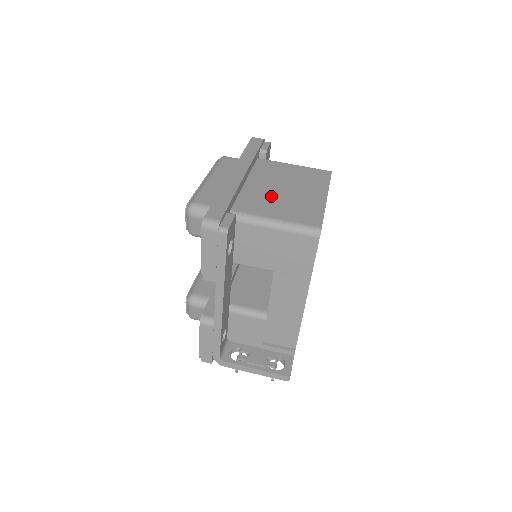
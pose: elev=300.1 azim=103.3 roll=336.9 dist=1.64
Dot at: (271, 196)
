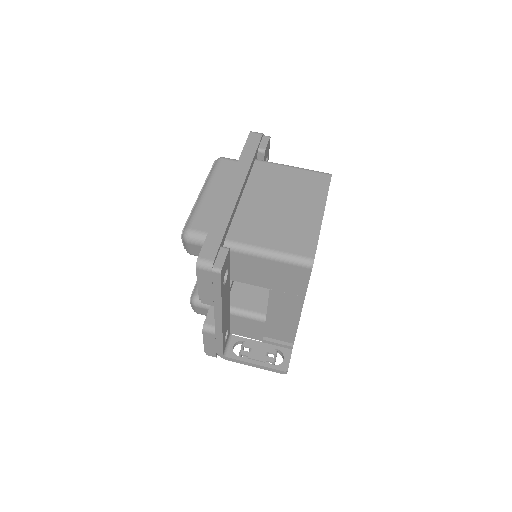
Dot at: (266, 216)
